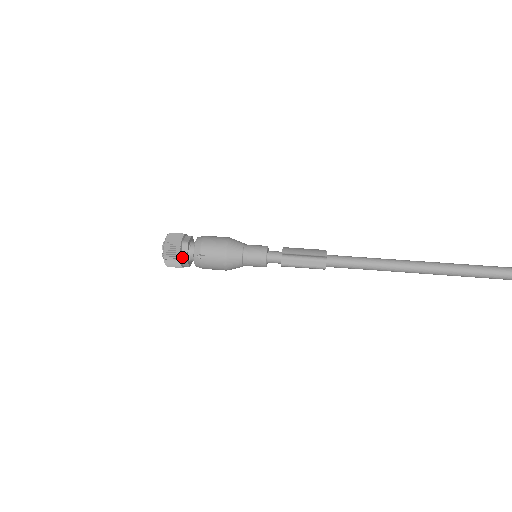
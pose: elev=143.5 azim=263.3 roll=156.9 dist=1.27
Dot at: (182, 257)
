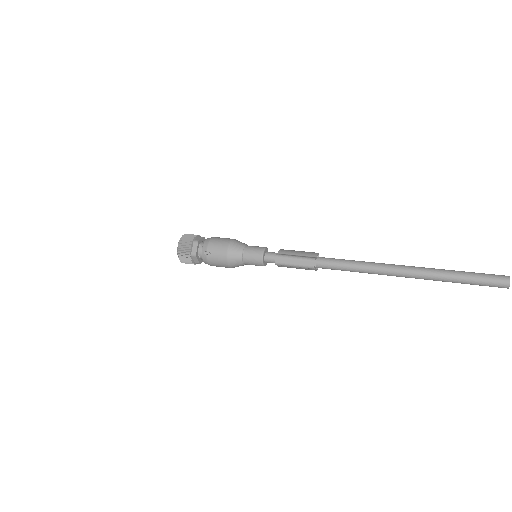
Dot at: (192, 253)
